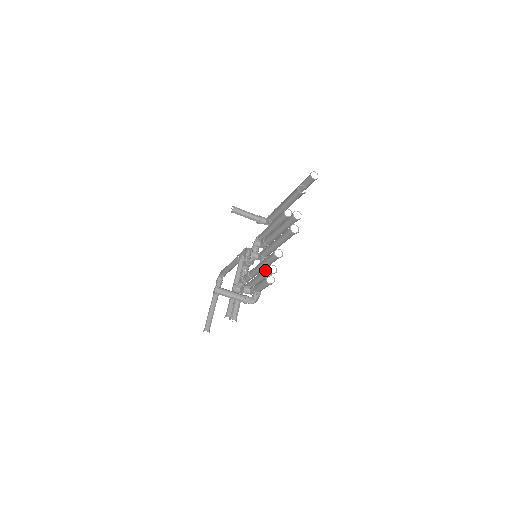
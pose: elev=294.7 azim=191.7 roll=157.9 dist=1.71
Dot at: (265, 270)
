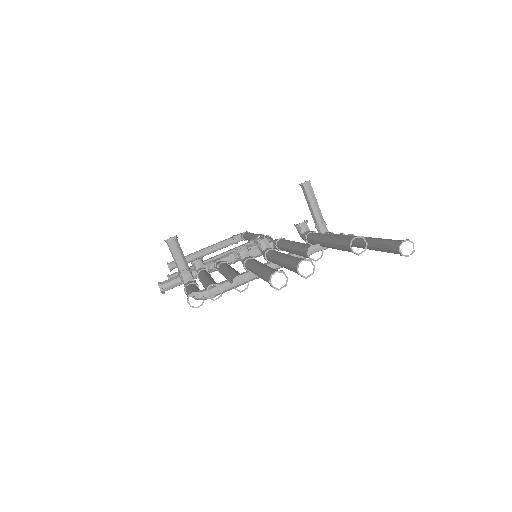
Dot at: (210, 282)
